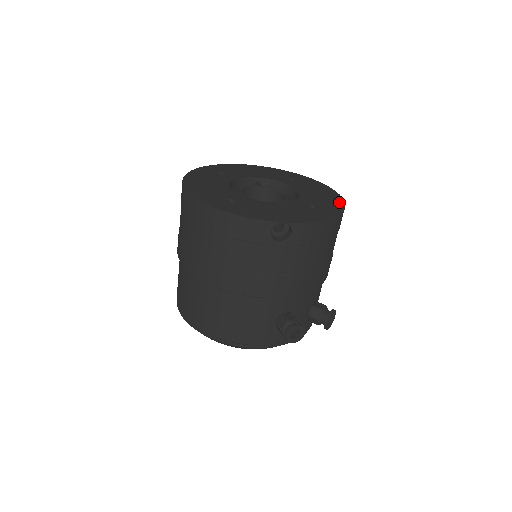
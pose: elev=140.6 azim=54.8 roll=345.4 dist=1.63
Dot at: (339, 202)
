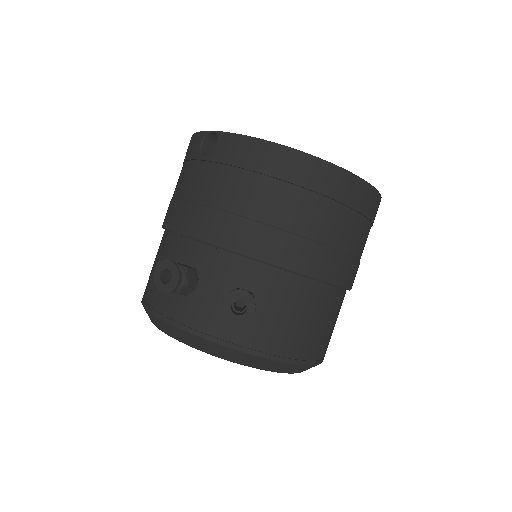
Dot at: occluded
